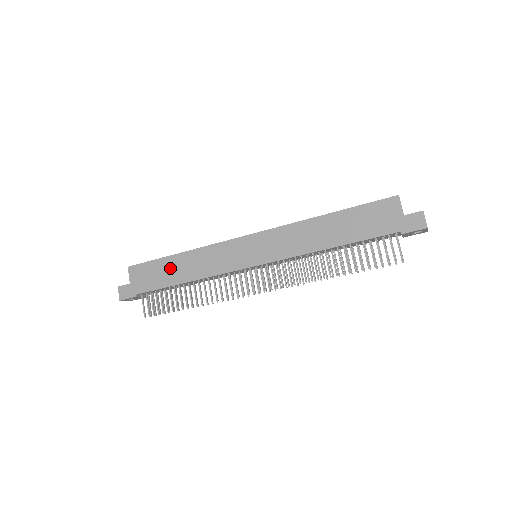
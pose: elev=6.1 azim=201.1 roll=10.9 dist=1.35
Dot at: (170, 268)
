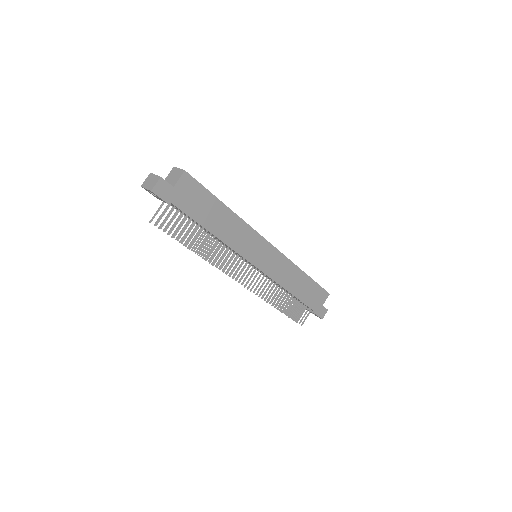
Dot at: (214, 211)
